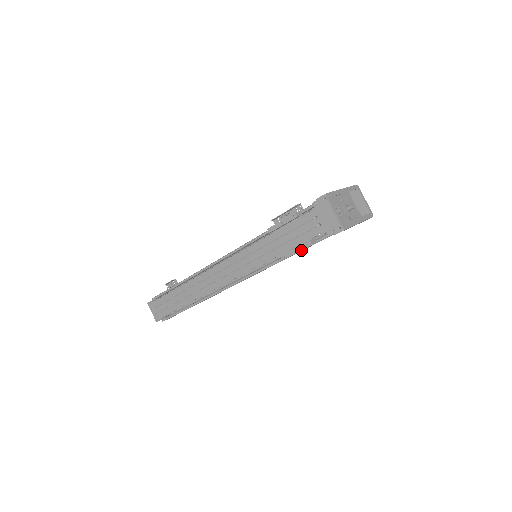
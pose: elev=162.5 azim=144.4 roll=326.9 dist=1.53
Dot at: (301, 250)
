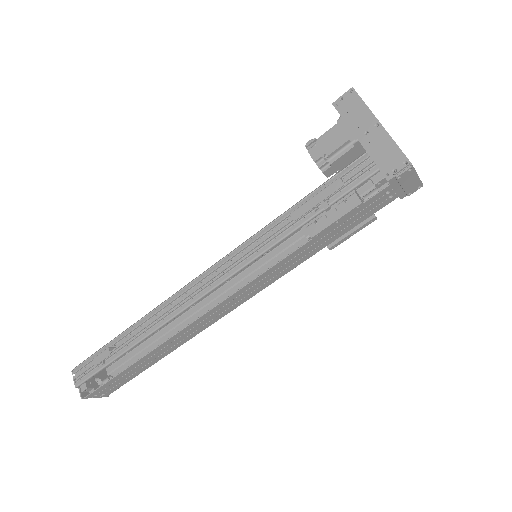
Dot at: occluded
